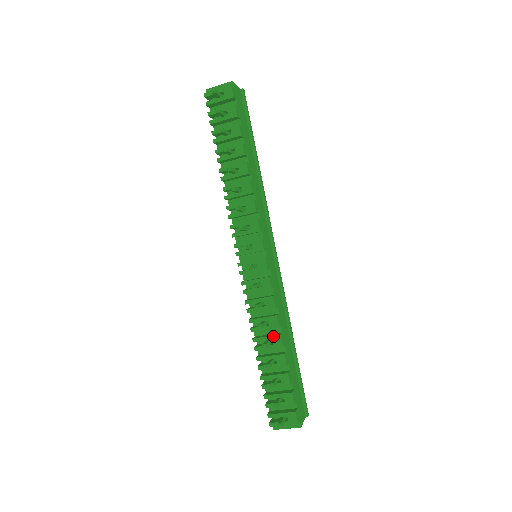
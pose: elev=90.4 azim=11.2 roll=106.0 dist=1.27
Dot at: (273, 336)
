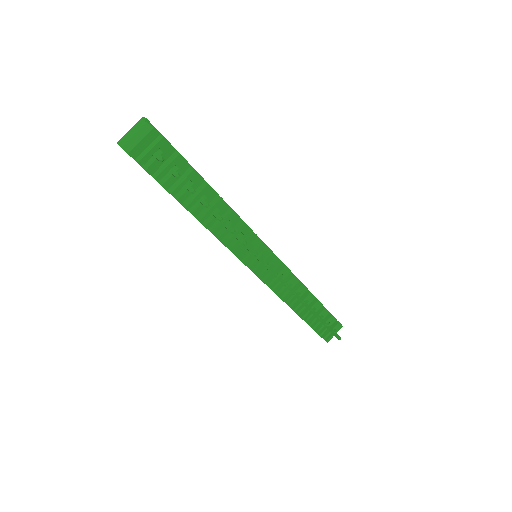
Dot at: (306, 297)
